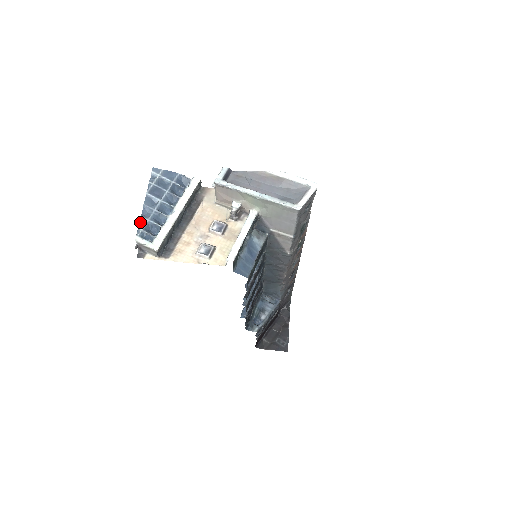
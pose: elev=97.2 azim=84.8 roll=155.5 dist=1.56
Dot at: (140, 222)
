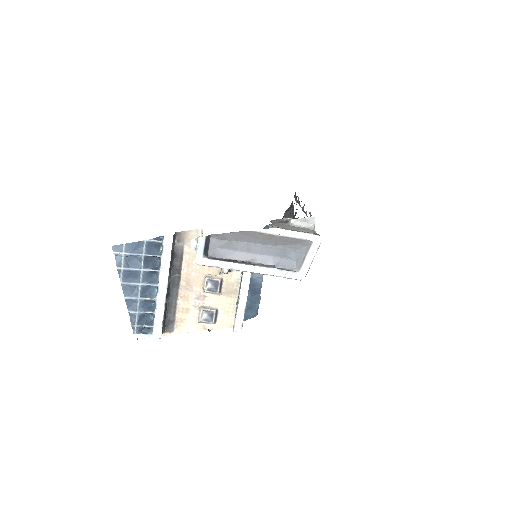
Dot at: (130, 317)
